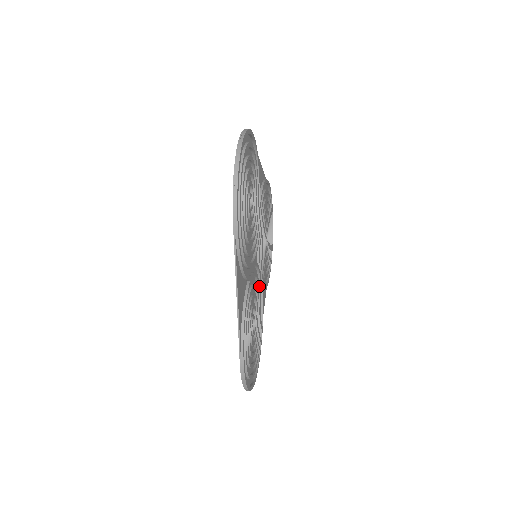
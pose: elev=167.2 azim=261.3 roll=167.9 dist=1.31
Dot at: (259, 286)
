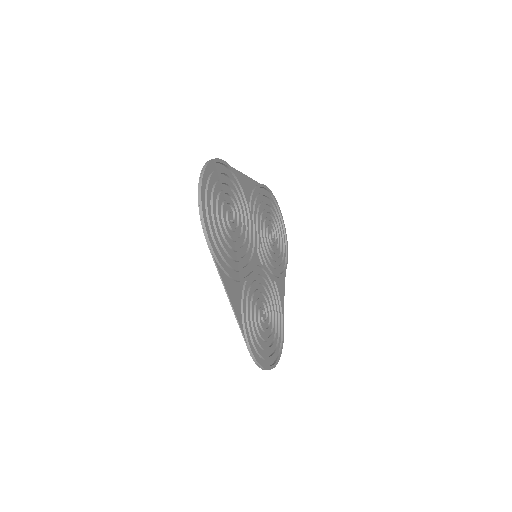
Dot at: (267, 280)
